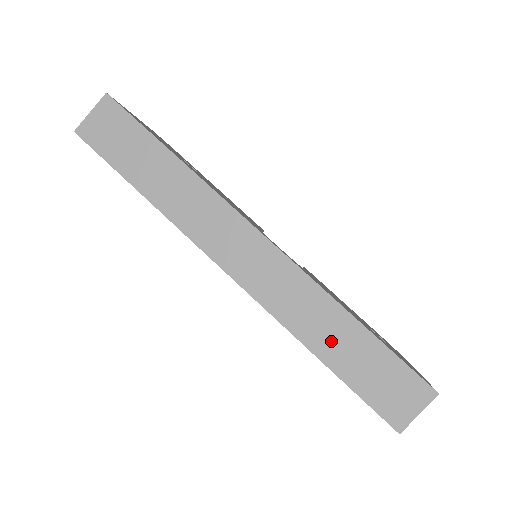
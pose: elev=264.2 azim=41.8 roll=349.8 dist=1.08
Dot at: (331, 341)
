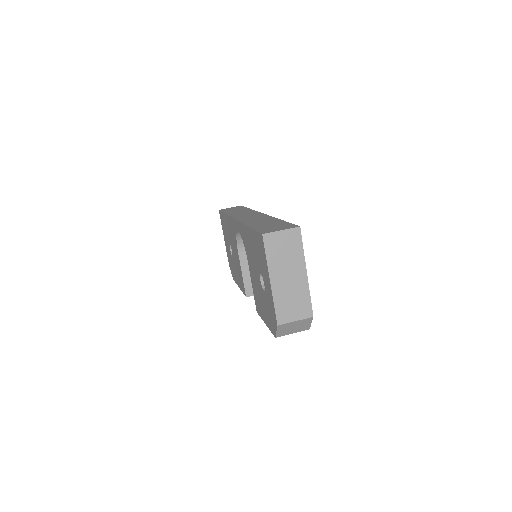
Dot at: (260, 223)
